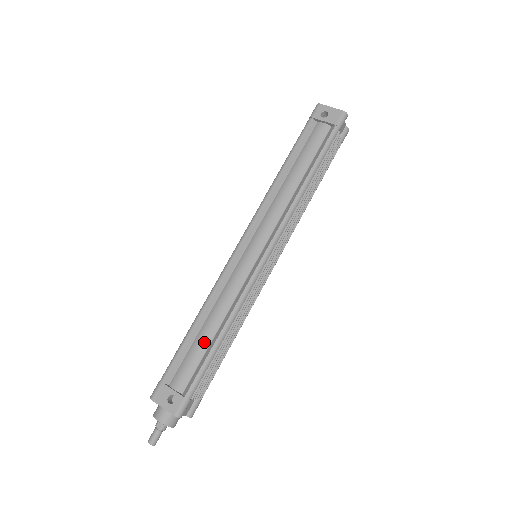
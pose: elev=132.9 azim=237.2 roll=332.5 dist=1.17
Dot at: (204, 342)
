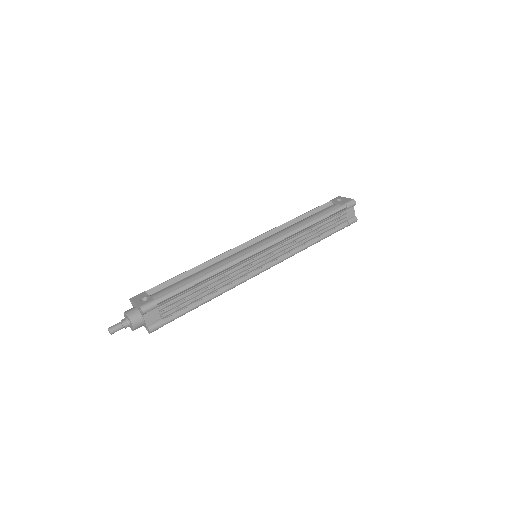
Dot at: (189, 279)
